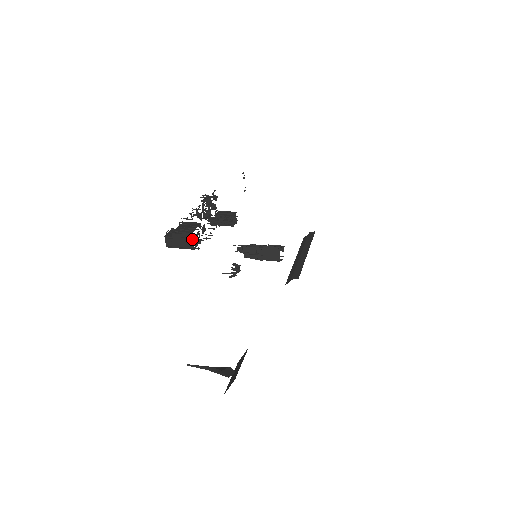
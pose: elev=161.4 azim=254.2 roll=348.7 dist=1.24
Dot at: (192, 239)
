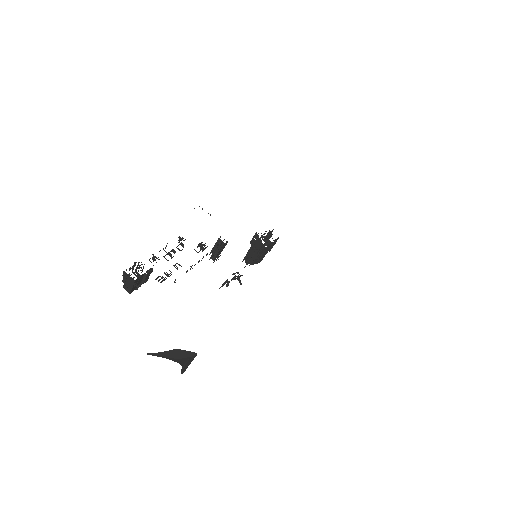
Dot at: (127, 275)
